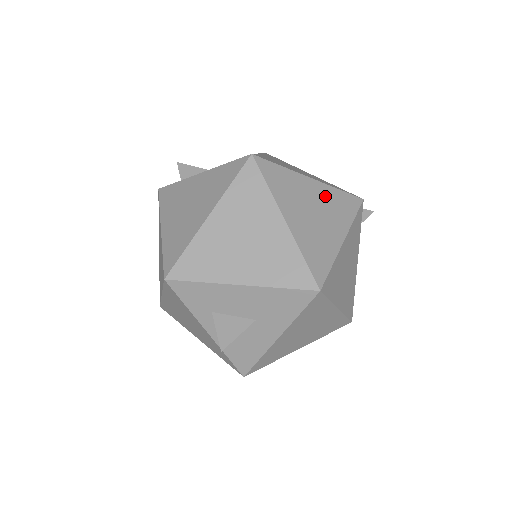
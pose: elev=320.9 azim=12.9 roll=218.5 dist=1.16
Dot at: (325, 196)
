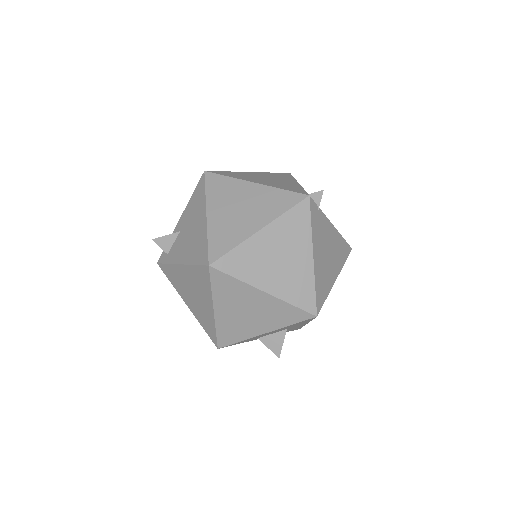
Dot at: (279, 234)
